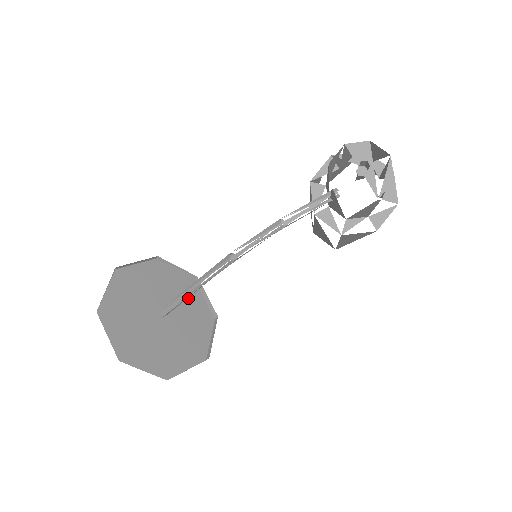
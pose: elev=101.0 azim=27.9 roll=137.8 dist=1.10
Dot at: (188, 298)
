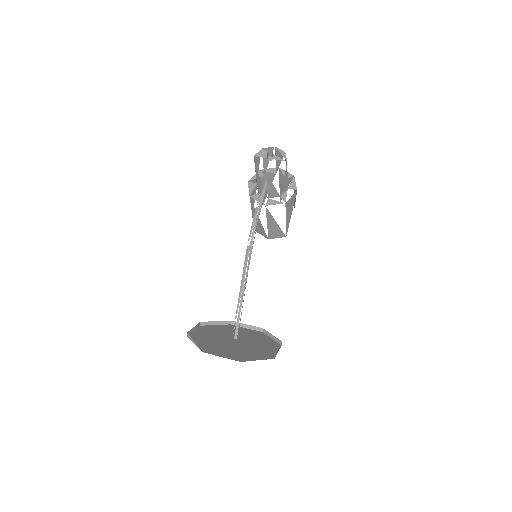
Dot at: occluded
